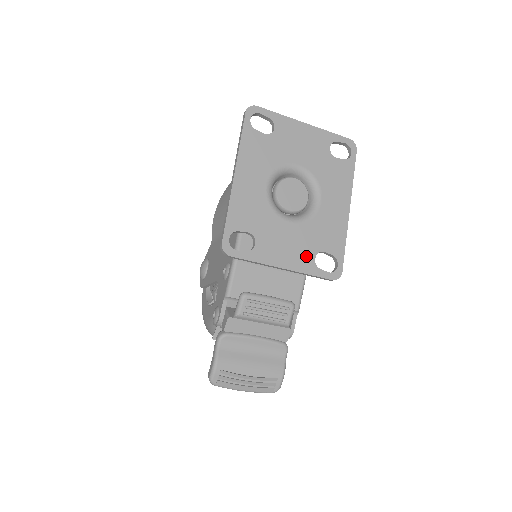
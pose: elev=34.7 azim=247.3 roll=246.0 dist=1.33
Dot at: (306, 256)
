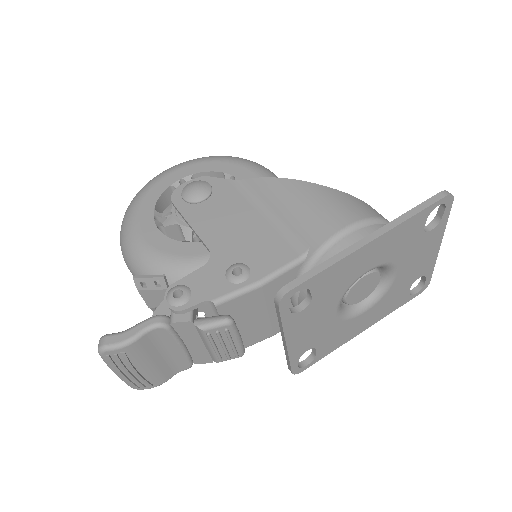
Dot at: (307, 345)
